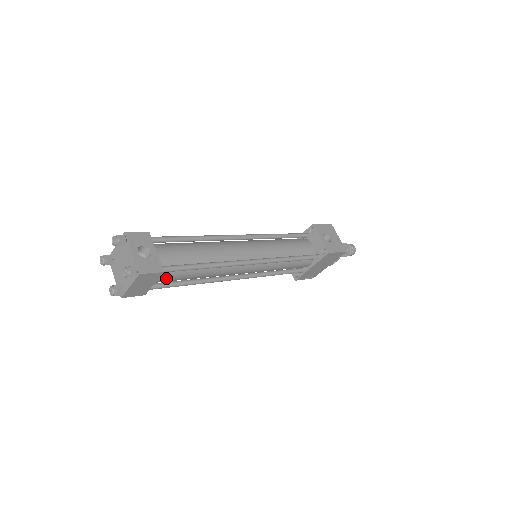
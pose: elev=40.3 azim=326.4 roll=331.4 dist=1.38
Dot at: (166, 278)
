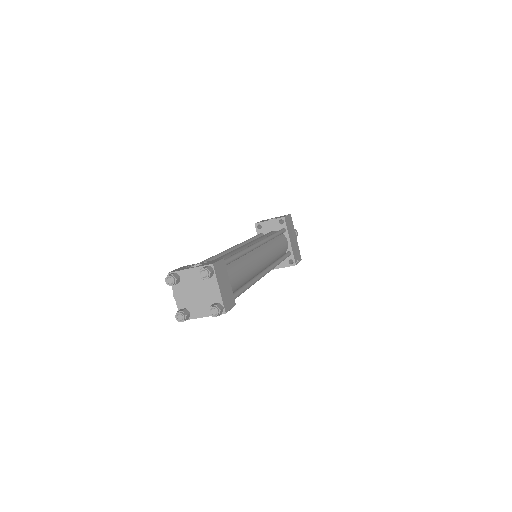
Dot at: (231, 277)
